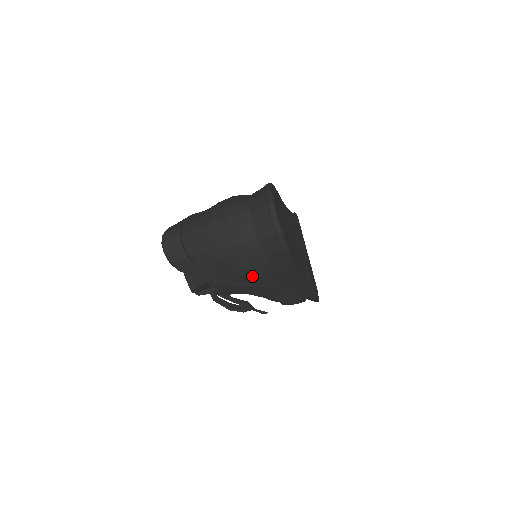
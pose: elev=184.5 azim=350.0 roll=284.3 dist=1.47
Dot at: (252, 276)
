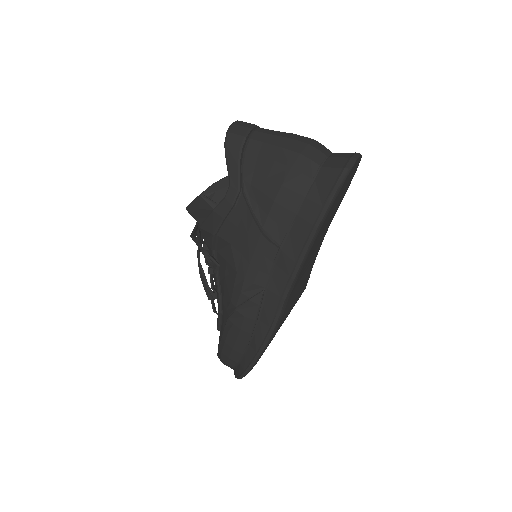
Dot at: (276, 199)
